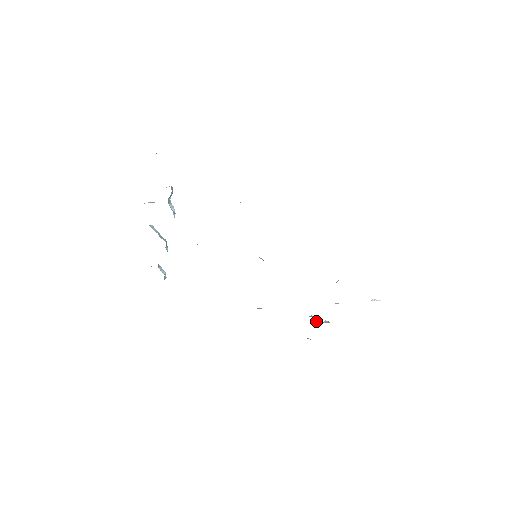
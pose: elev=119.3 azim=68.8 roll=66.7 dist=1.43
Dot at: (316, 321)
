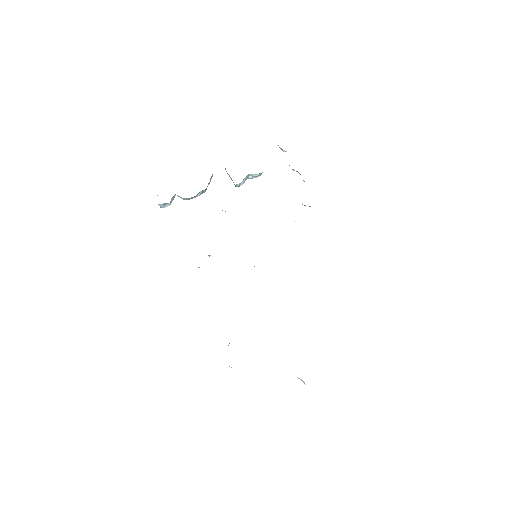
Dot at: occluded
